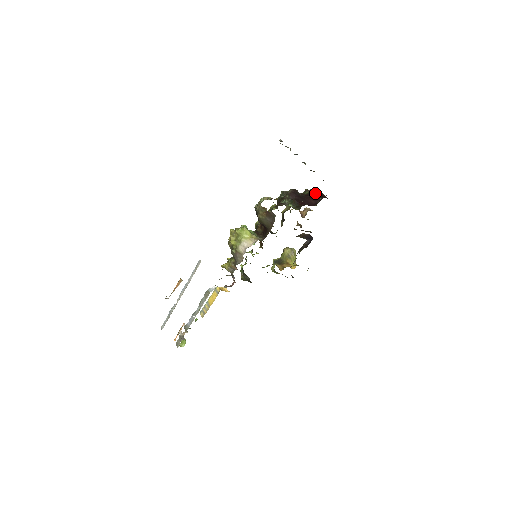
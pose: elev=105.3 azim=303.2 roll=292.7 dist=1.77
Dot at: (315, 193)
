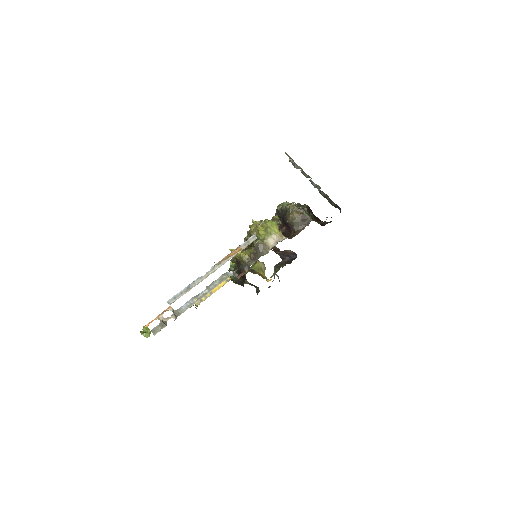
Dot at: occluded
